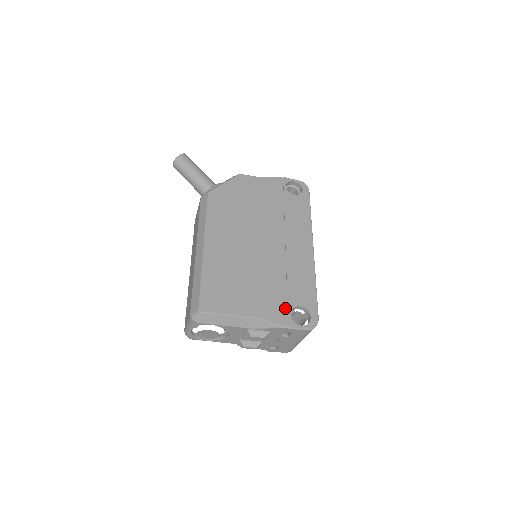
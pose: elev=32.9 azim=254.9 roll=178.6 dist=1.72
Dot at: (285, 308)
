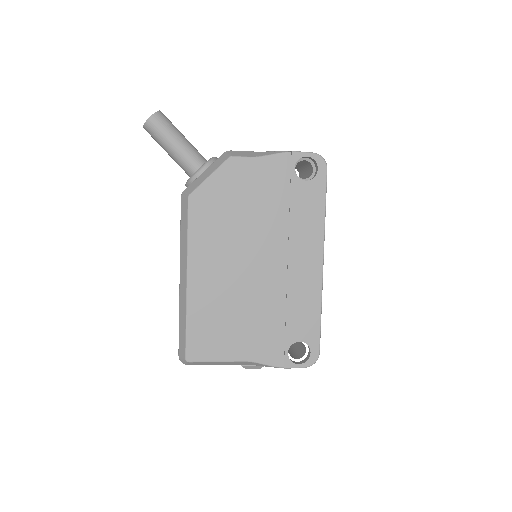
Dot at: (282, 346)
